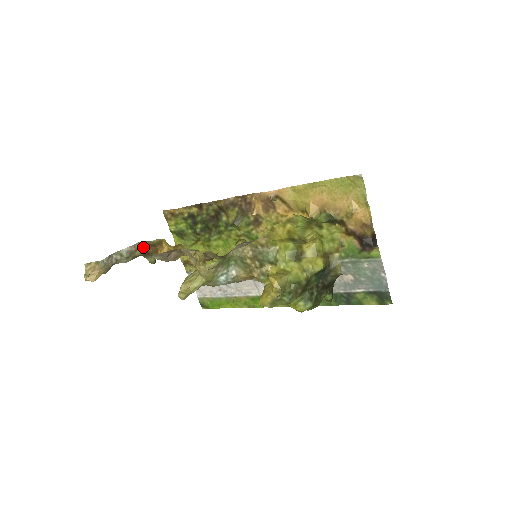
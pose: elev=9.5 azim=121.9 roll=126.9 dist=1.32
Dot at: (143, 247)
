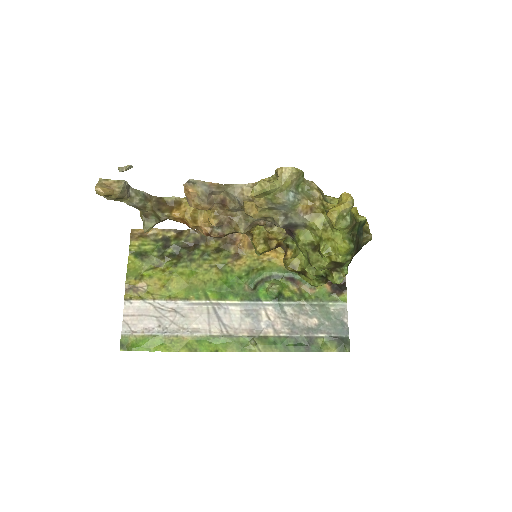
Dot at: (158, 201)
